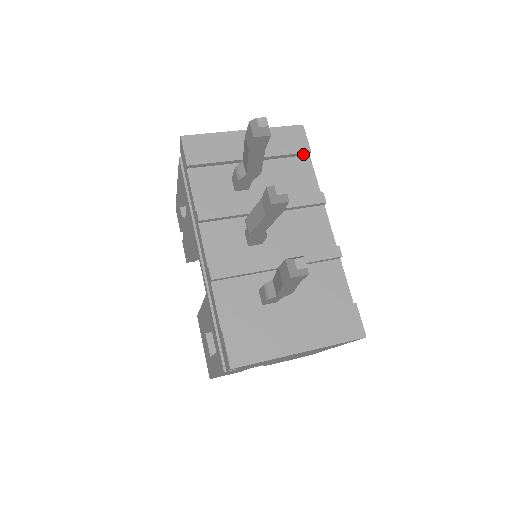
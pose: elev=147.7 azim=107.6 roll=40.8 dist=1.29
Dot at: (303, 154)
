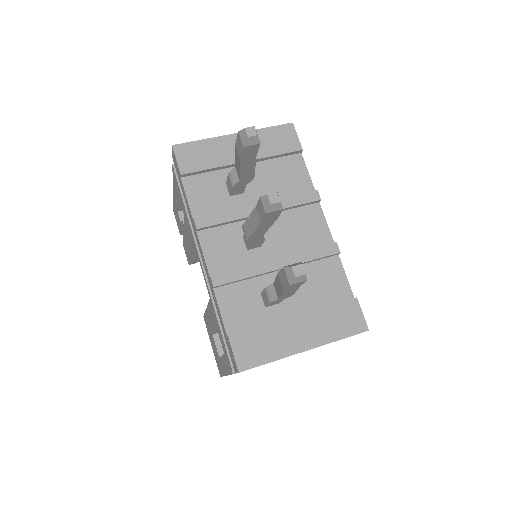
Dot at: (295, 153)
